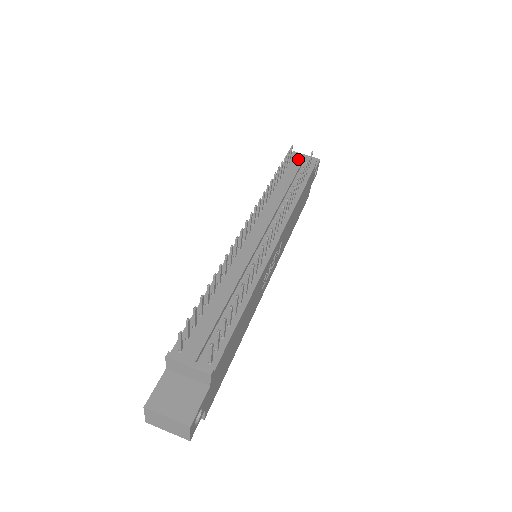
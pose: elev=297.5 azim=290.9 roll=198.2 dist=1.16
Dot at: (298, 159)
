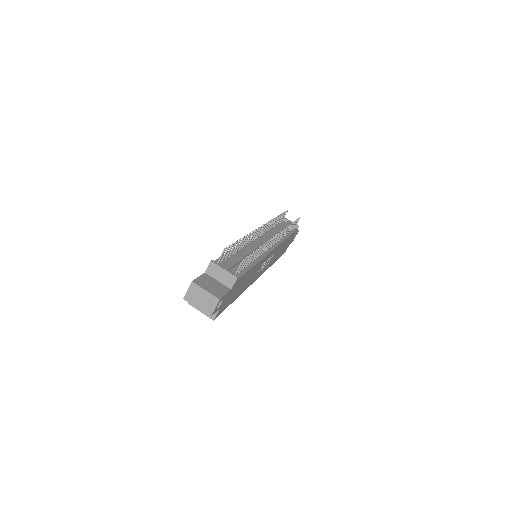
Dot at: (288, 221)
